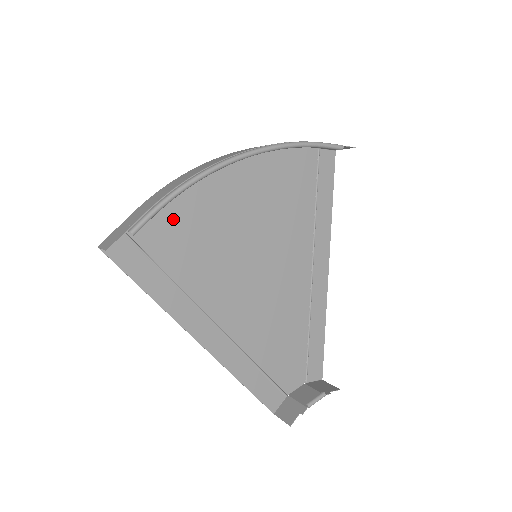
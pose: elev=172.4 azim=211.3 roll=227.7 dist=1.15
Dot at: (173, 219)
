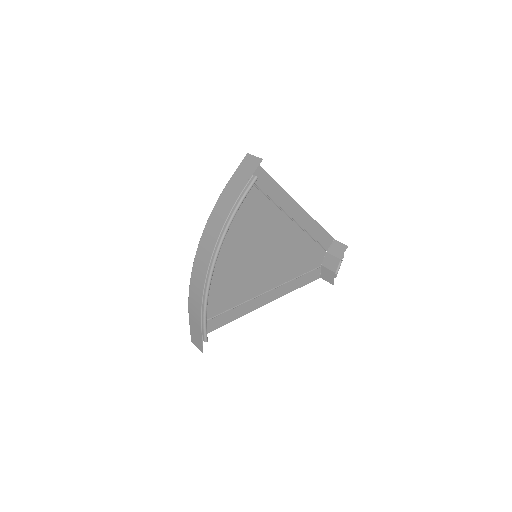
Dot at: occluded
